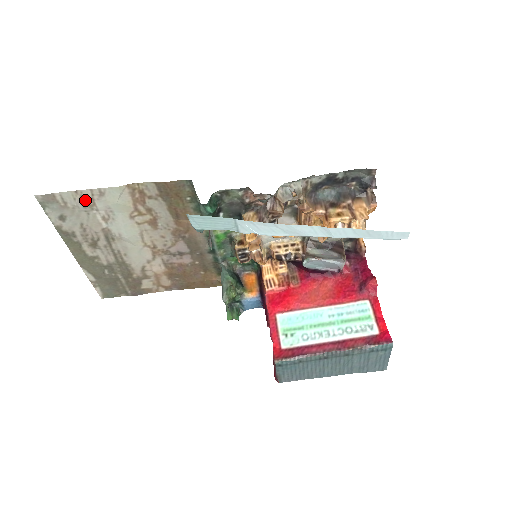
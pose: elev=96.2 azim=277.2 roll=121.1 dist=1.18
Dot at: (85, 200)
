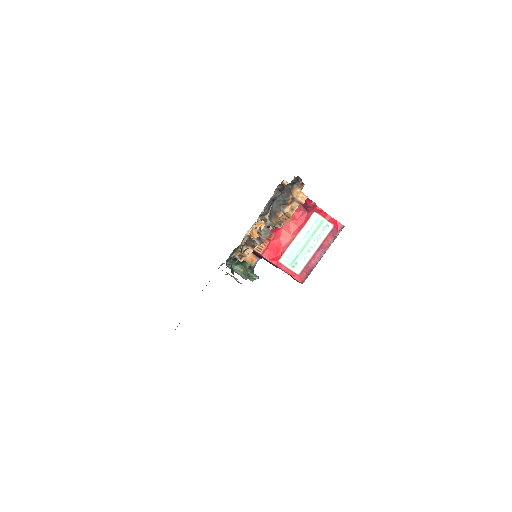
Dot at: occluded
